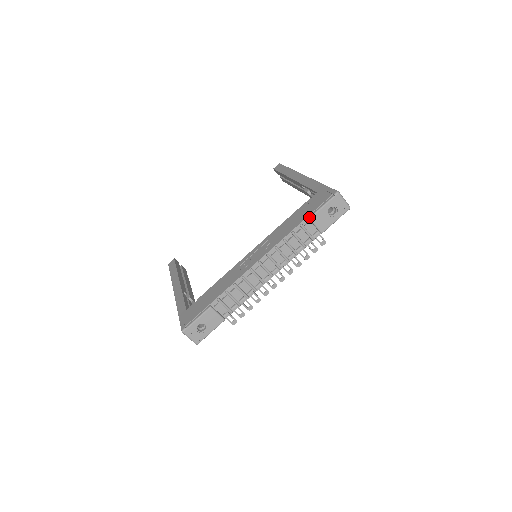
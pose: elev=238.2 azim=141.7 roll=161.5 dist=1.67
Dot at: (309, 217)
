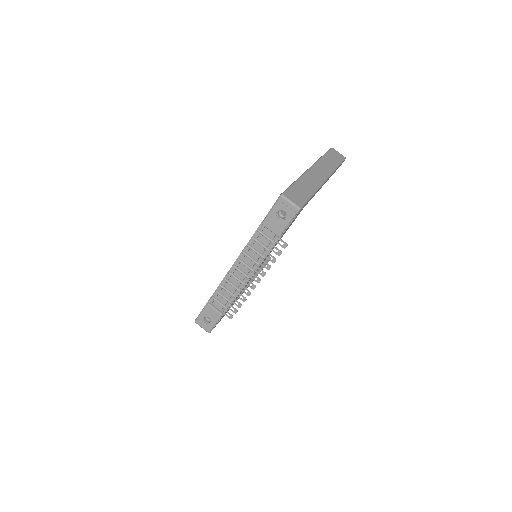
Dot at: (261, 222)
